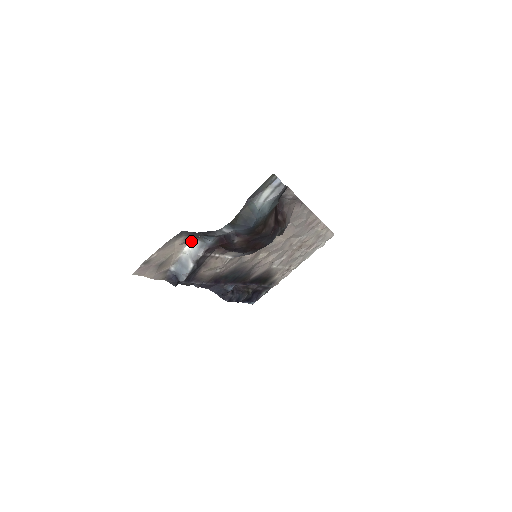
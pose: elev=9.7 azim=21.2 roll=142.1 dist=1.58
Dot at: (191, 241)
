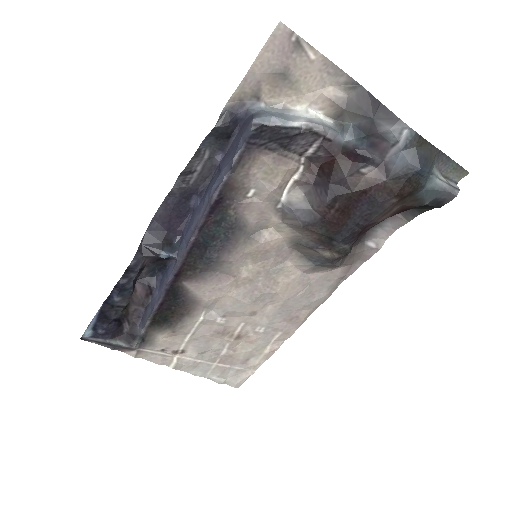
Dot at: (327, 114)
